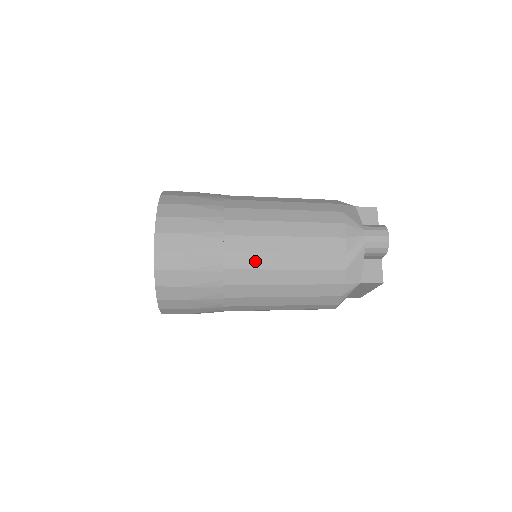
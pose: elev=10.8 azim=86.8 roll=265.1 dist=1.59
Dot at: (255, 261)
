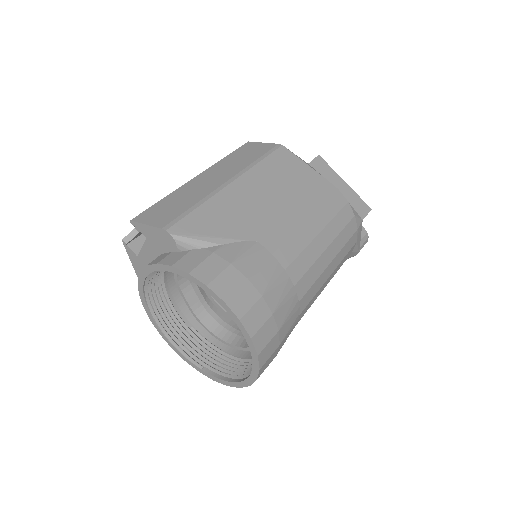
Dot at: occluded
